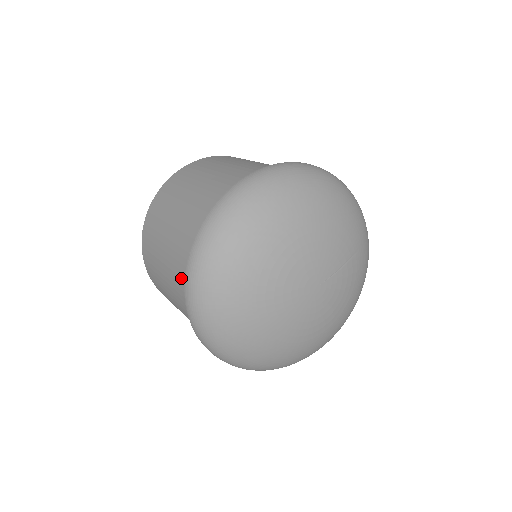
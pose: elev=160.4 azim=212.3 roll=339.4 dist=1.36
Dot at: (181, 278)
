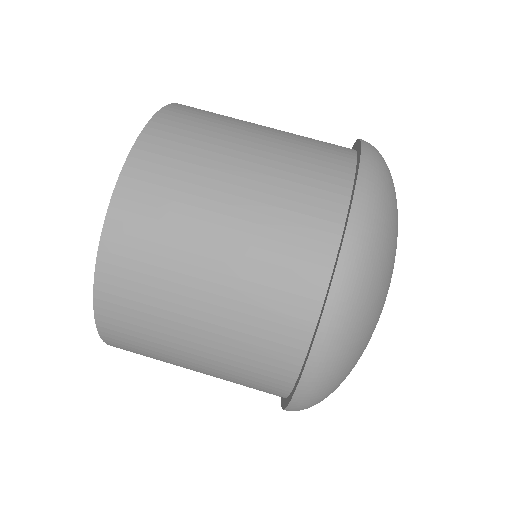
Dot at: (256, 378)
